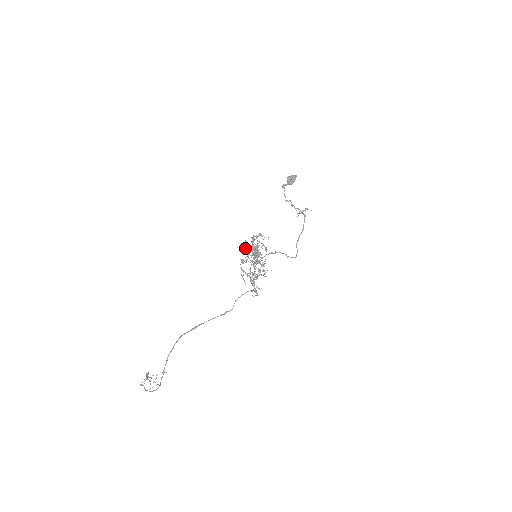
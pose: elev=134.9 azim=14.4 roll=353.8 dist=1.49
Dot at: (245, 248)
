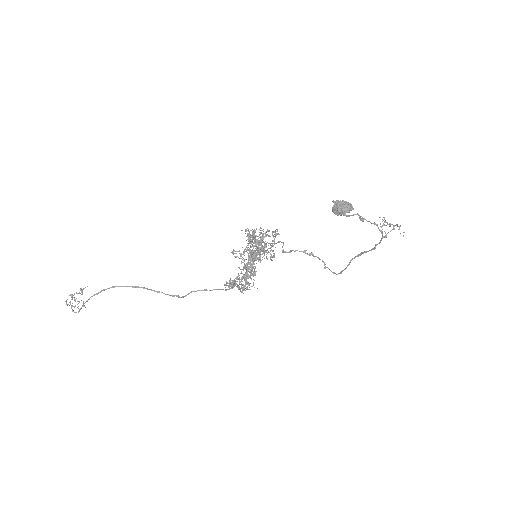
Dot at: (250, 237)
